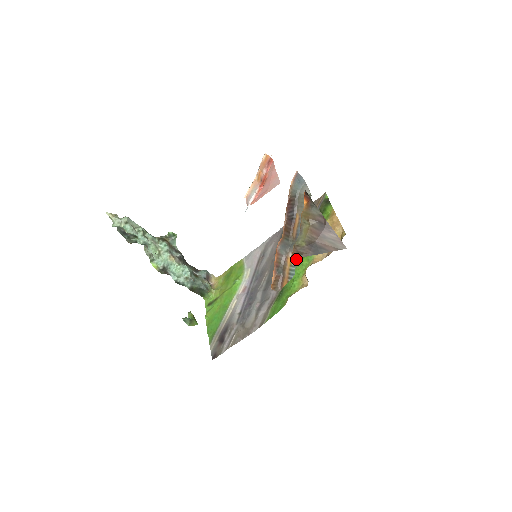
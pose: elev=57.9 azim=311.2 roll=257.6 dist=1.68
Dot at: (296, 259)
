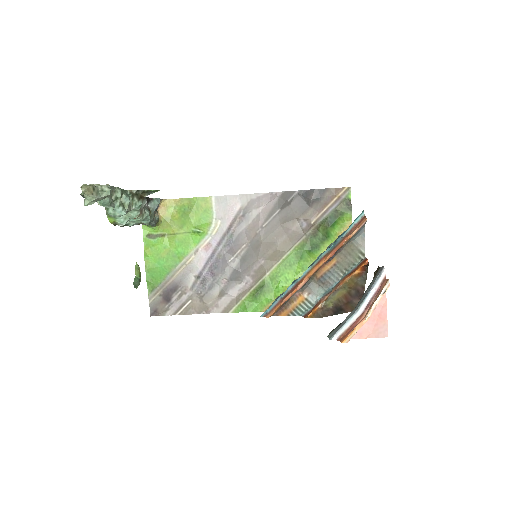
Dot at: (316, 317)
